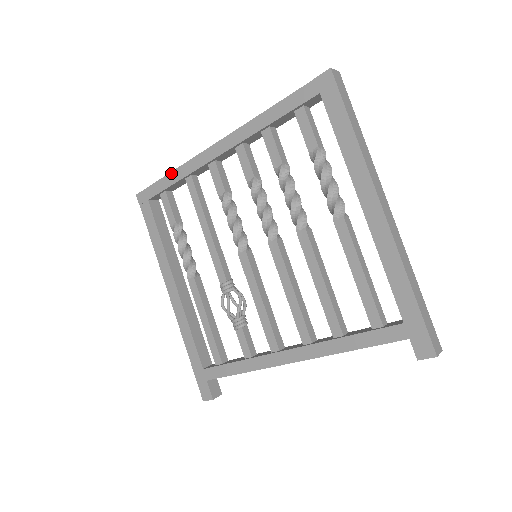
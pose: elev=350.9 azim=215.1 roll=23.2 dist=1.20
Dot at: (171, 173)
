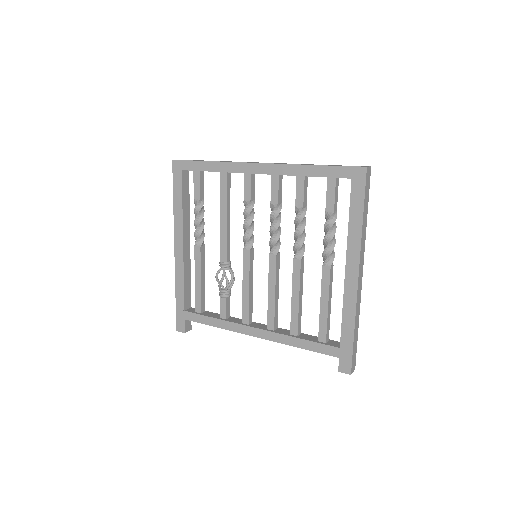
Dot at: (210, 162)
